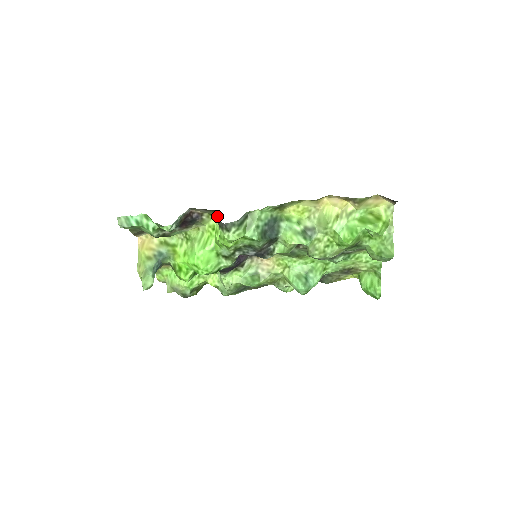
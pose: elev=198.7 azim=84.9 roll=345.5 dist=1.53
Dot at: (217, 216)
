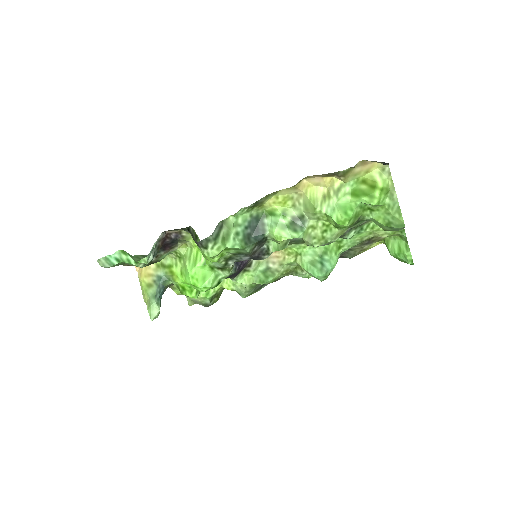
Dot at: occluded
